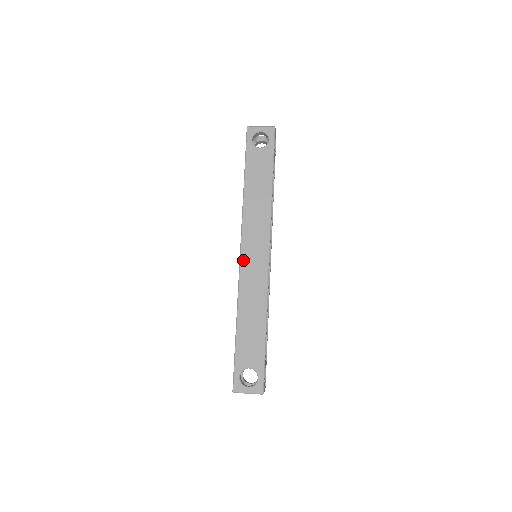
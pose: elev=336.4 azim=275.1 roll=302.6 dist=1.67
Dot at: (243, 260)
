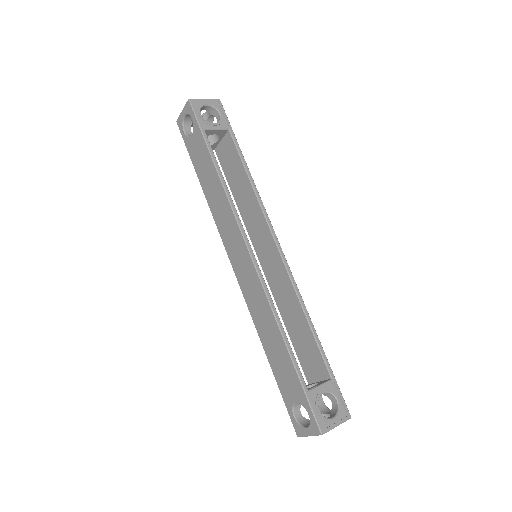
Dot at: (236, 273)
